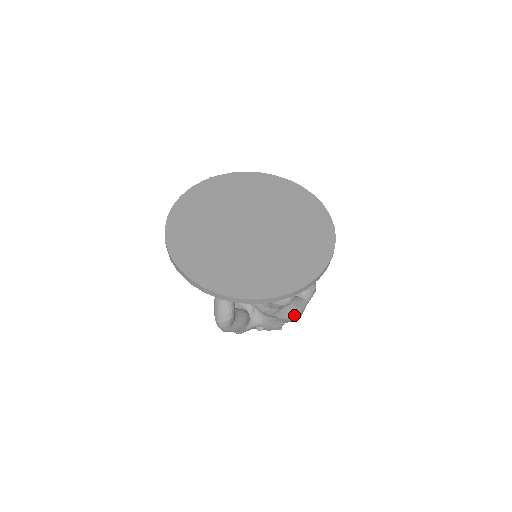
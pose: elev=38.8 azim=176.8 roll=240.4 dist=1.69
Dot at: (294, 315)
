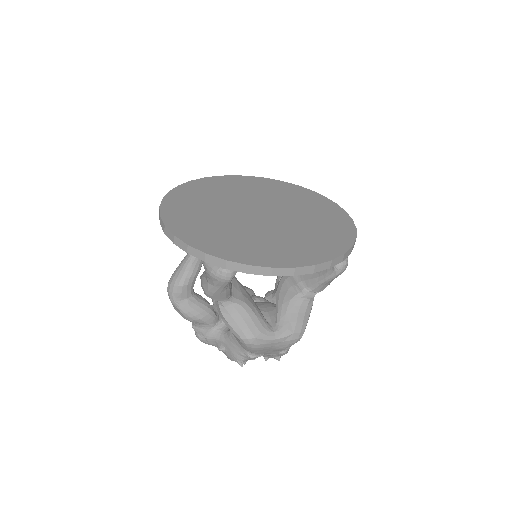
Dot at: (245, 332)
